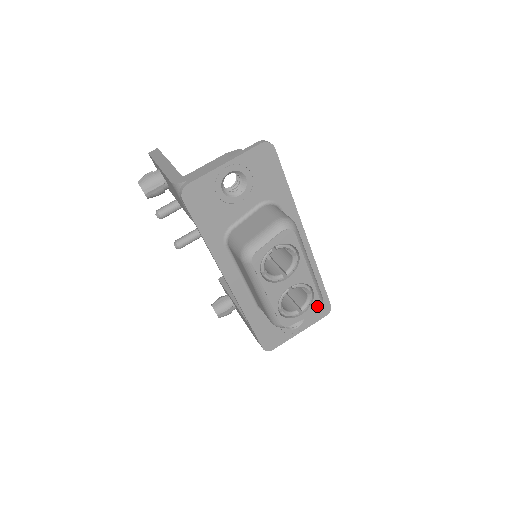
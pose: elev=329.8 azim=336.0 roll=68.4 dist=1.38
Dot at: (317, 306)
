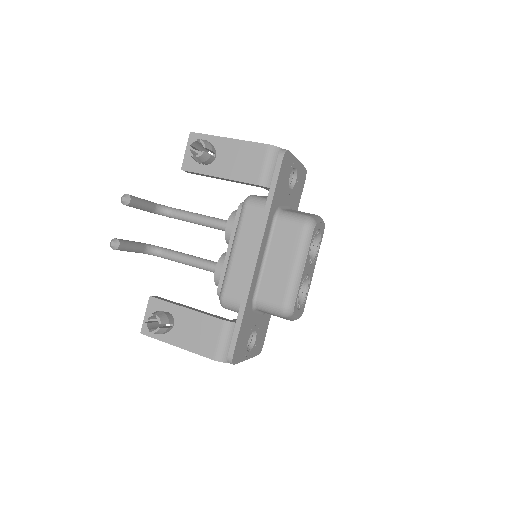
Dot at: (302, 311)
